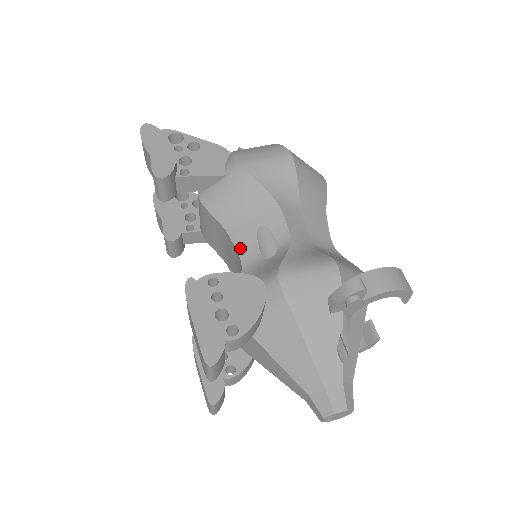
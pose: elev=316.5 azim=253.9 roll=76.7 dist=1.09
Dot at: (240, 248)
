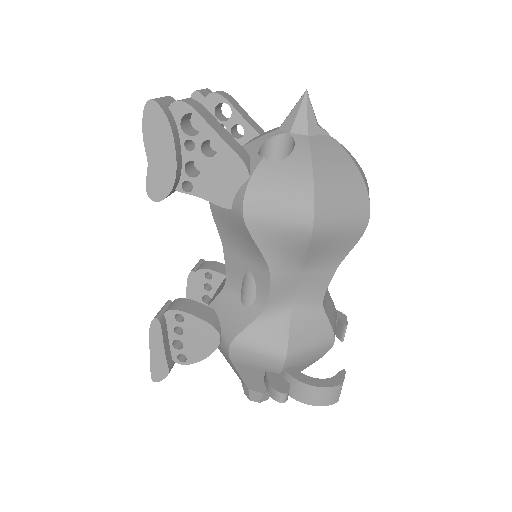
Dot at: (228, 270)
